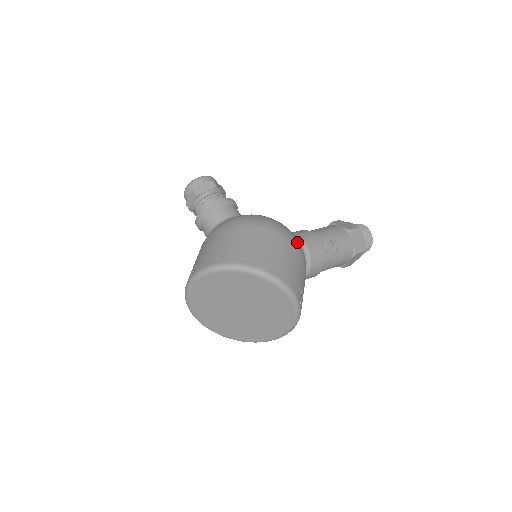
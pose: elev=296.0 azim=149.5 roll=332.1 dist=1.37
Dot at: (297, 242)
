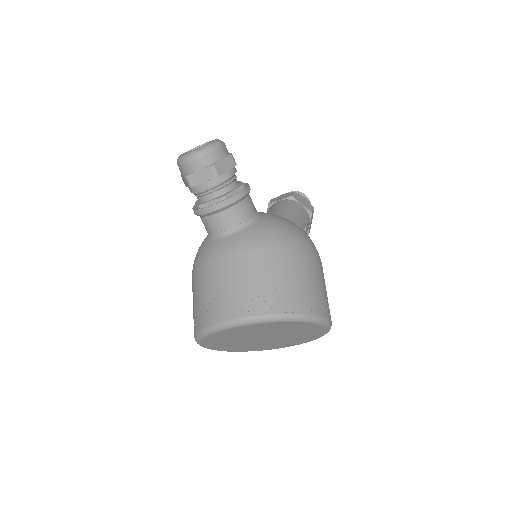
Dot at: occluded
